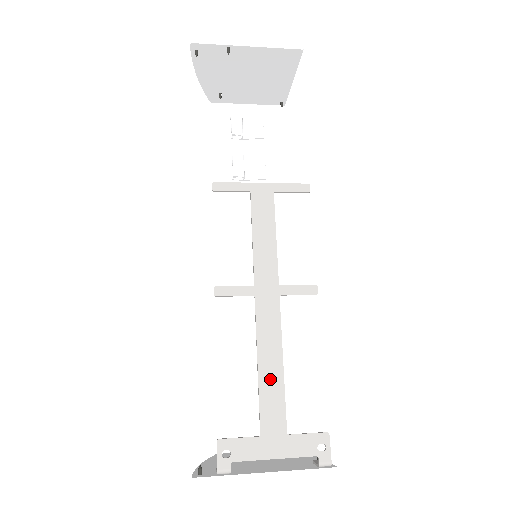
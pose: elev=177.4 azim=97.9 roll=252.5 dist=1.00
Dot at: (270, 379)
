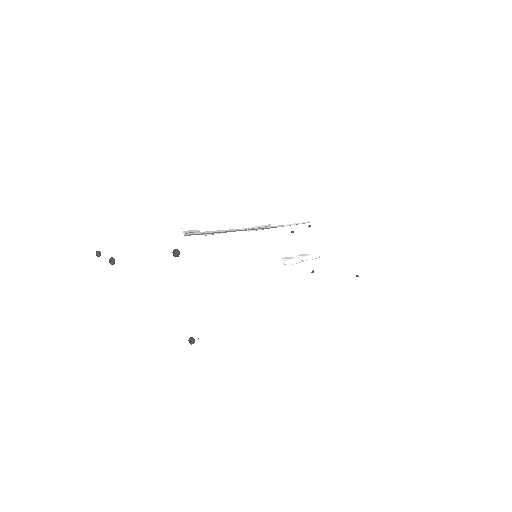
Dot at: occluded
